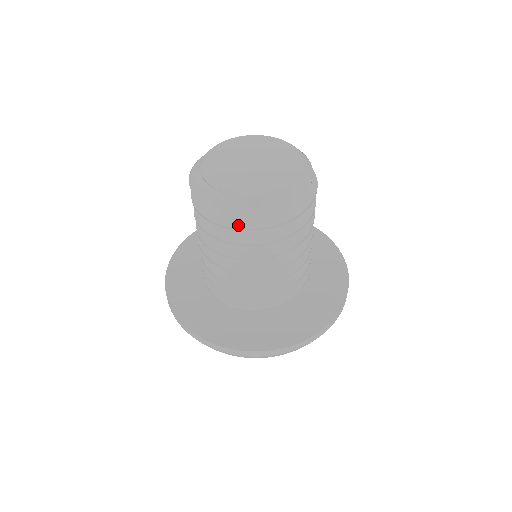
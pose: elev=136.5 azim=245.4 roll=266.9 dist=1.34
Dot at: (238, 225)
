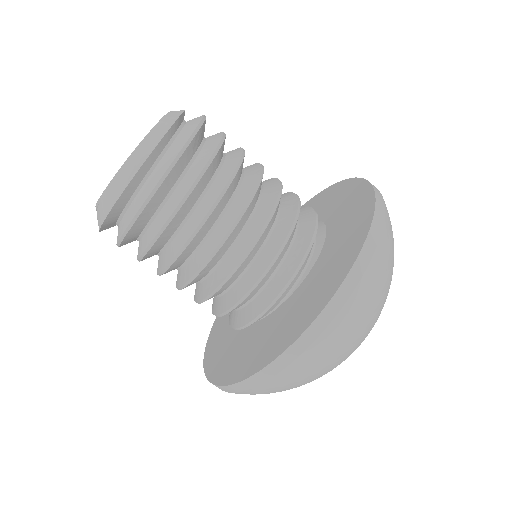
Dot at: (121, 232)
